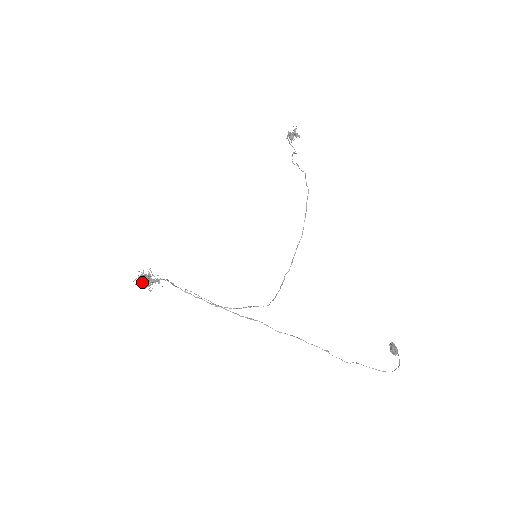
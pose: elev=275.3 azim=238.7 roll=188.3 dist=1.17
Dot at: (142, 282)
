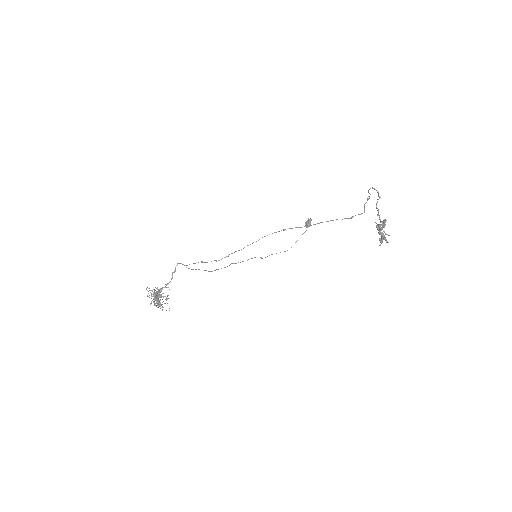
Dot at: occluded
